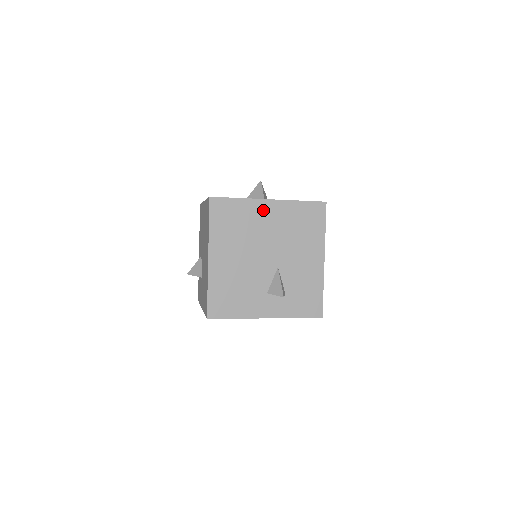
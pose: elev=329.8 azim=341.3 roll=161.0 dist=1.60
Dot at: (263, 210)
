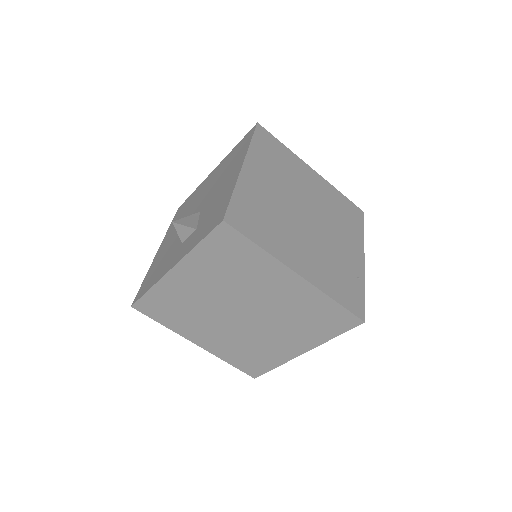
Dot at: (207, 181)
